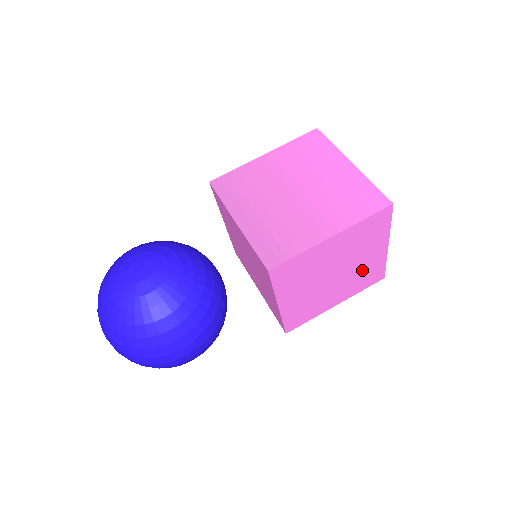
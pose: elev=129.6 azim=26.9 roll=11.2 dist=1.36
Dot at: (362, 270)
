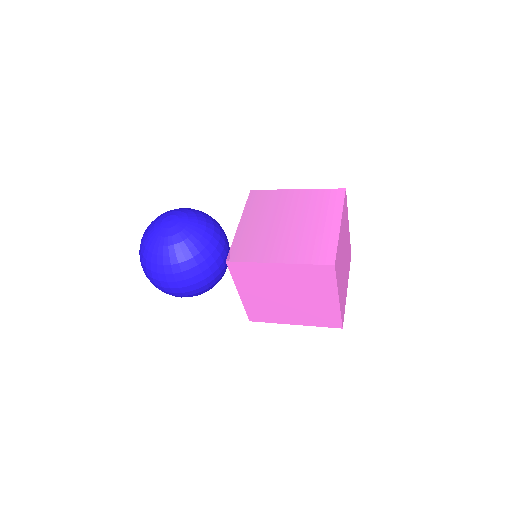
Dot at: (316, 308)
